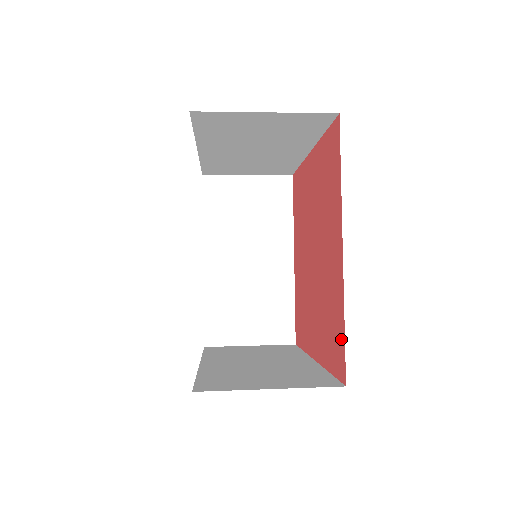
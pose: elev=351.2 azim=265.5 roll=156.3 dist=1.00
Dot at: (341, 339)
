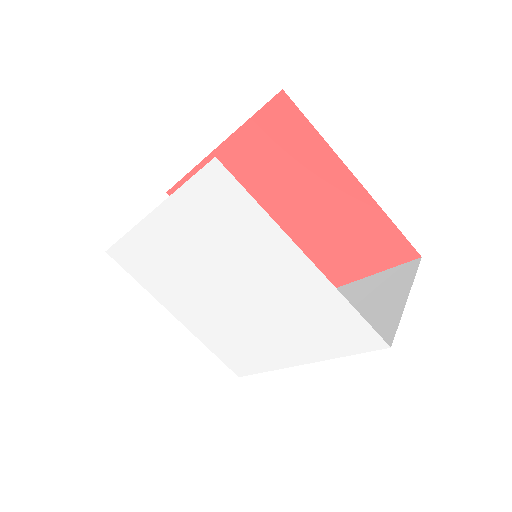
Dot at: (393, 236)
